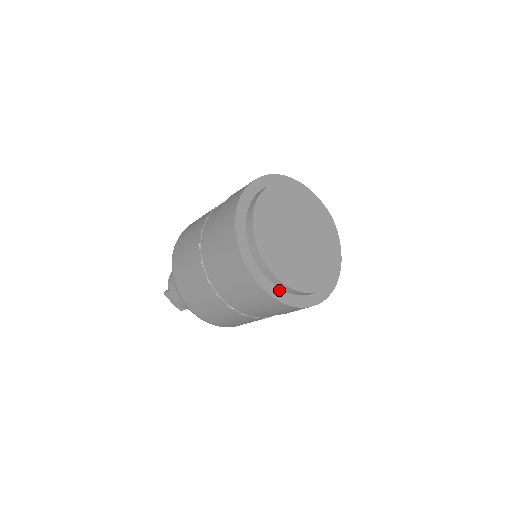
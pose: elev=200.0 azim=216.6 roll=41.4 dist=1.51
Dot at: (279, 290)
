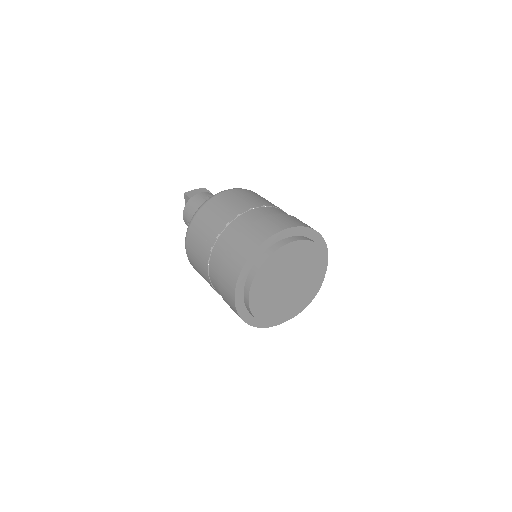
Dot at: occluded
